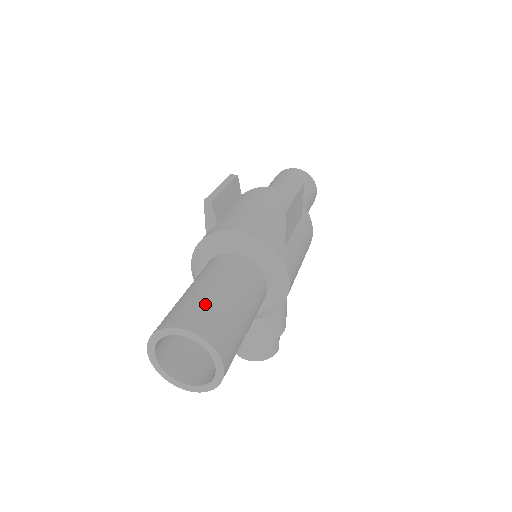
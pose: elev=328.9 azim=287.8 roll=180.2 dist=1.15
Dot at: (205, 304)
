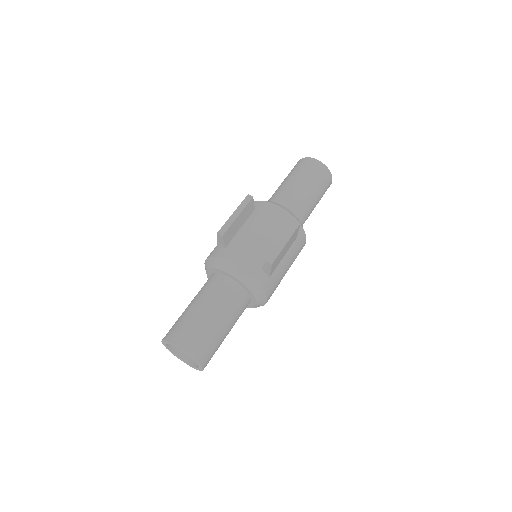
Dot at: (199, 328)
